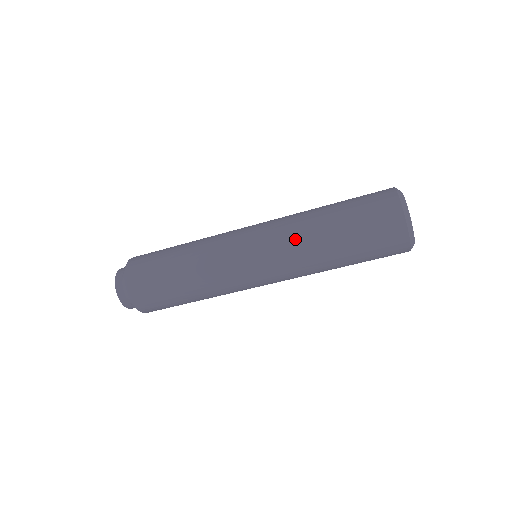
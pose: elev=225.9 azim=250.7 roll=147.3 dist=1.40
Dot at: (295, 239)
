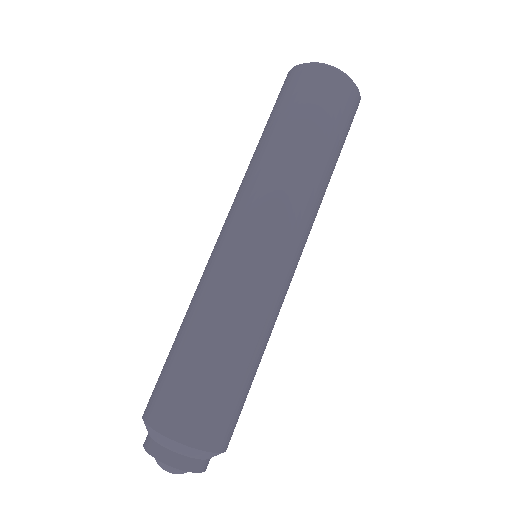
Dot at: occluded
